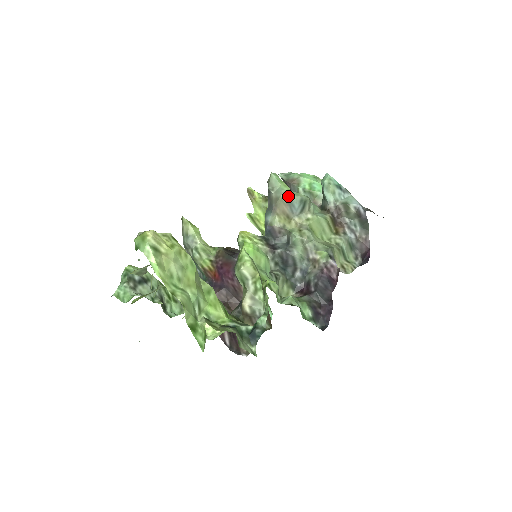
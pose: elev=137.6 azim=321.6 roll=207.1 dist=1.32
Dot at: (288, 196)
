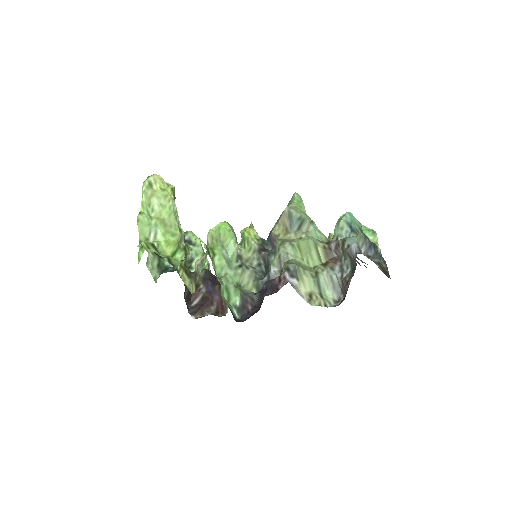
Dot at: (290, 210)
